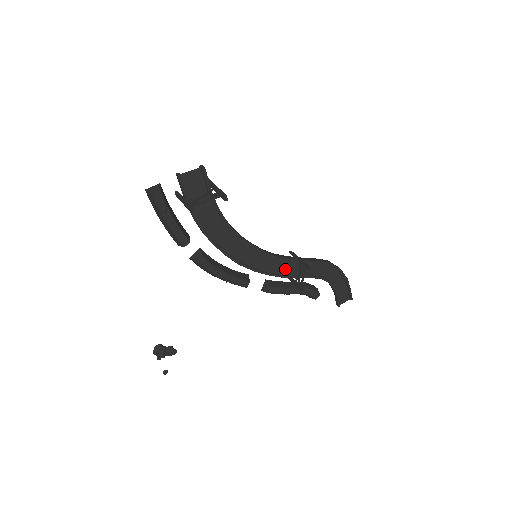
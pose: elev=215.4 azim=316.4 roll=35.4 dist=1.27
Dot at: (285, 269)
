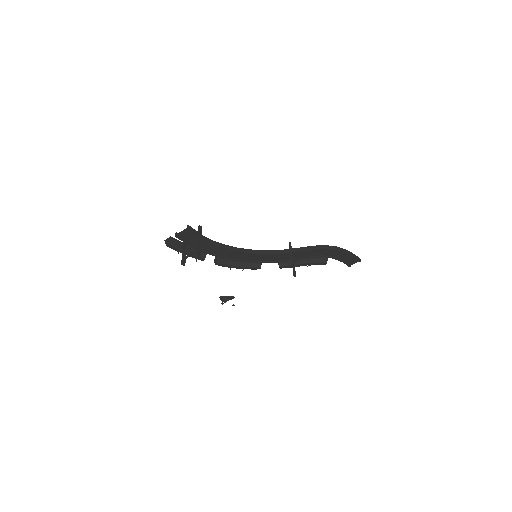
Dot at: (285, 257)
